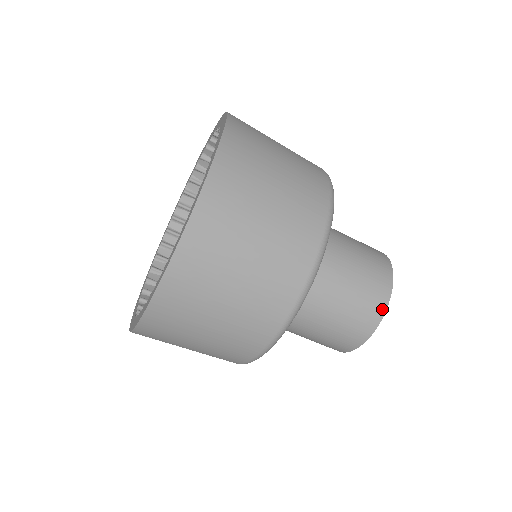
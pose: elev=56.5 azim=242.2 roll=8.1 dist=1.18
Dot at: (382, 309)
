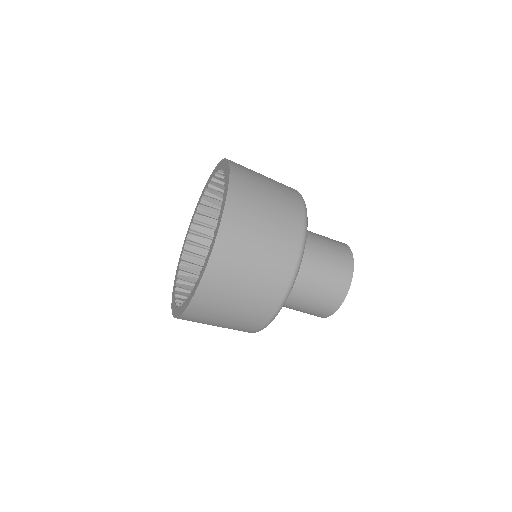
Dot at: (342, 298)
